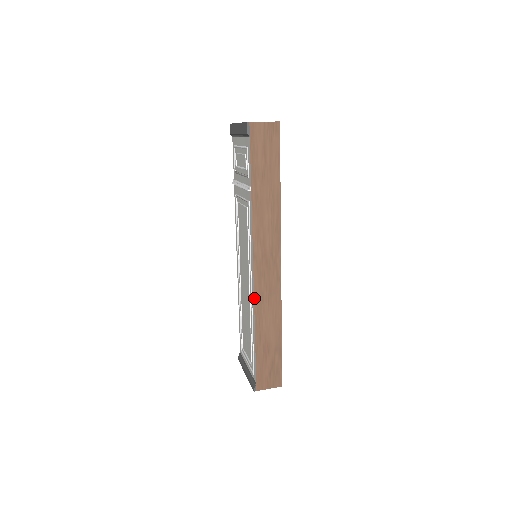
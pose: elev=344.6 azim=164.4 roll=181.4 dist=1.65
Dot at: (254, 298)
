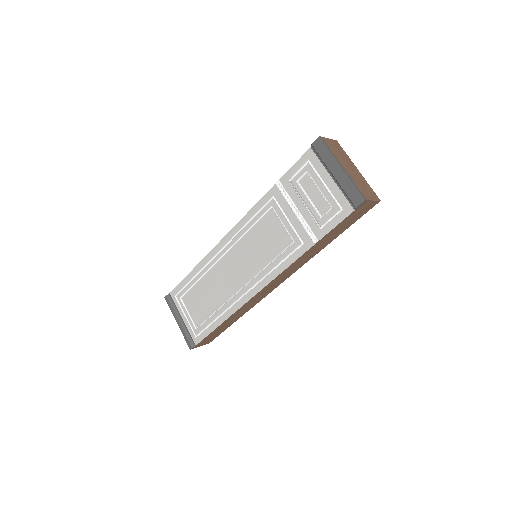
Dot at: (246, 303)
